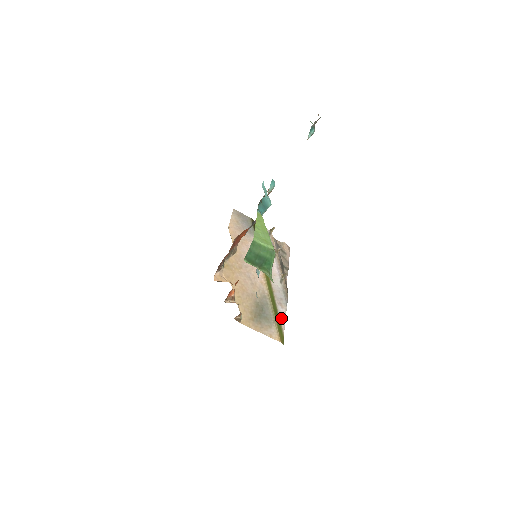
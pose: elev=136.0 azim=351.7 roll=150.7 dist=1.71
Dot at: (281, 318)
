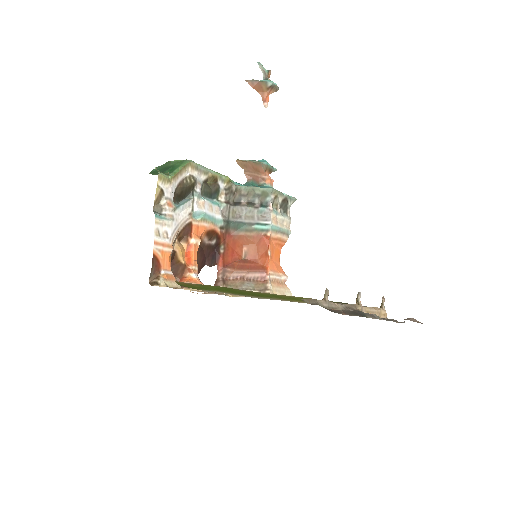
Dot at: (237, 294)
